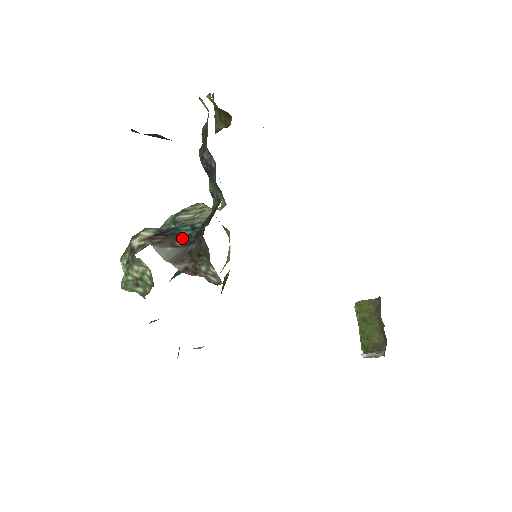
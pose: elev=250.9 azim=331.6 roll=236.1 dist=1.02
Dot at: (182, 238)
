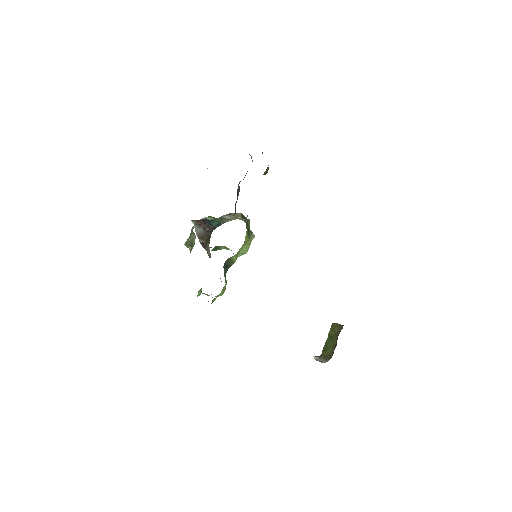
Dot at: (211, 227)
